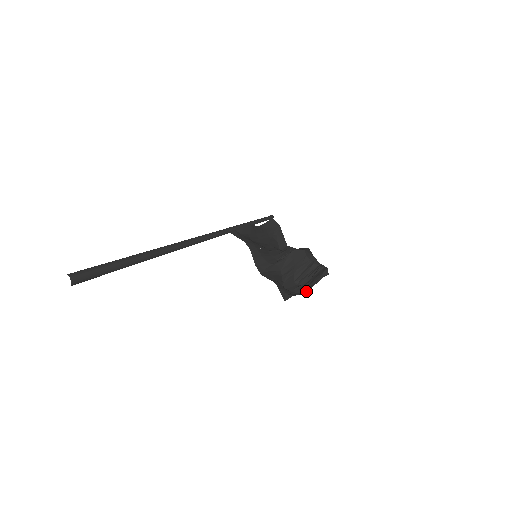
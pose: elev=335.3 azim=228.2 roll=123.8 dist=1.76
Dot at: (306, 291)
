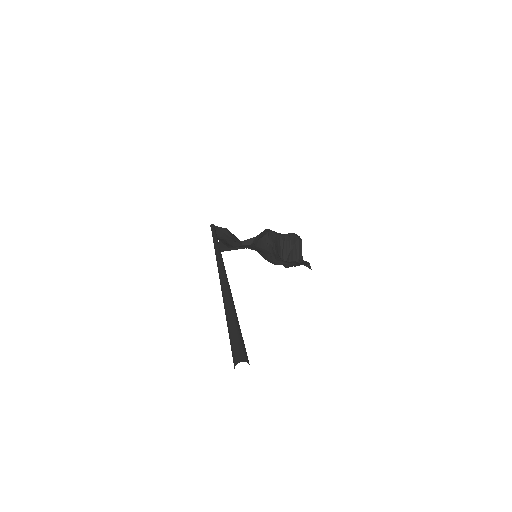
Dot at: (301, 258)
